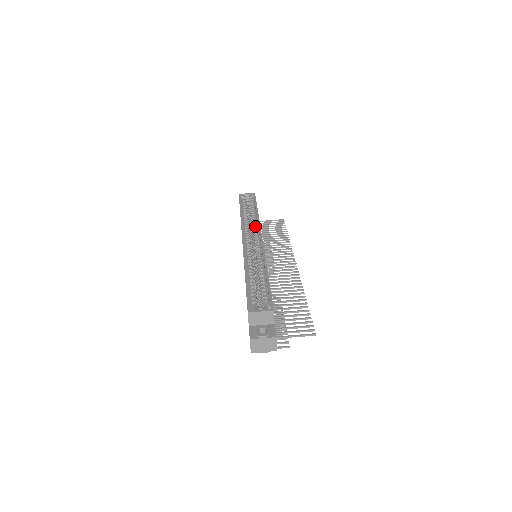
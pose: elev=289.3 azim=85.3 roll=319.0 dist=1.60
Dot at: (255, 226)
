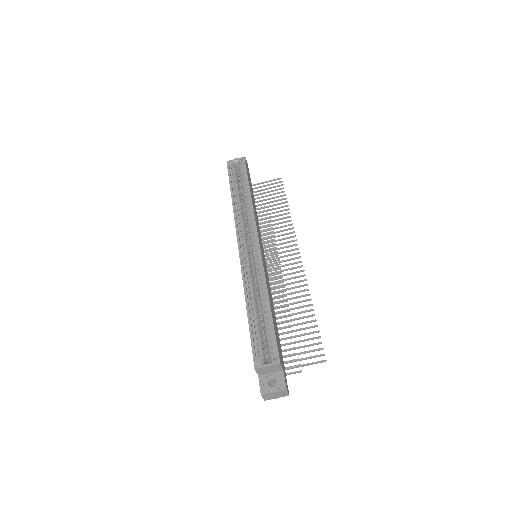
Dot at: (250, 219)
